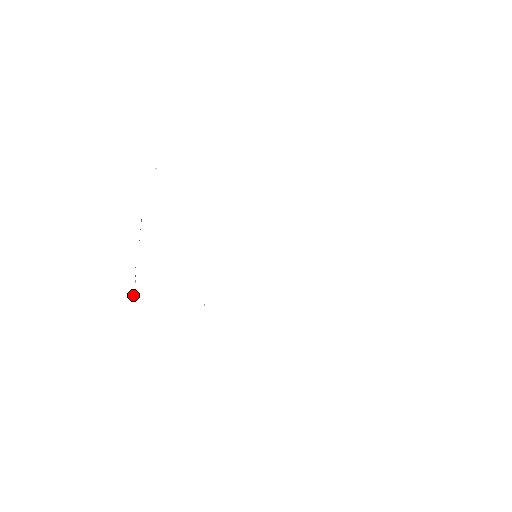
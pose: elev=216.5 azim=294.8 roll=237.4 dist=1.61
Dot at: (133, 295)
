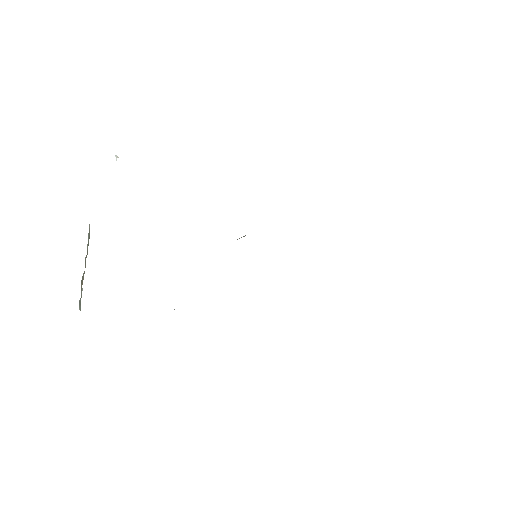
Dot at: (79, 304)
